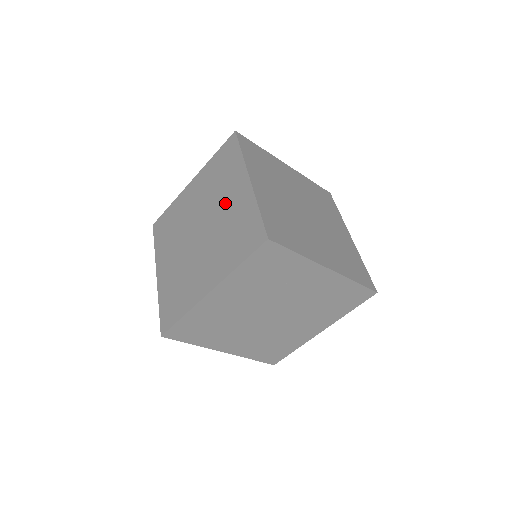
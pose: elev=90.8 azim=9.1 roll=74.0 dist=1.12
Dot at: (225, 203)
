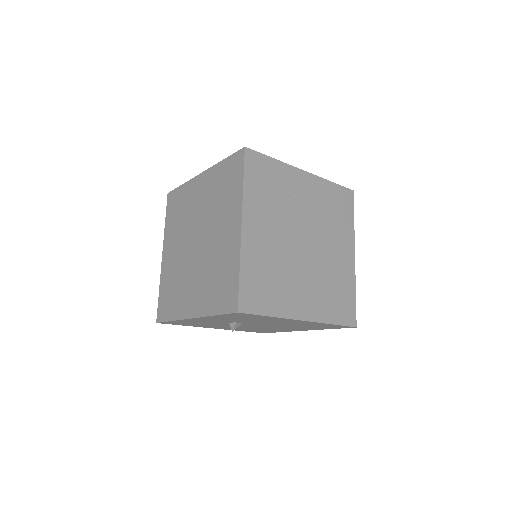
Dot at: (199, 204)
